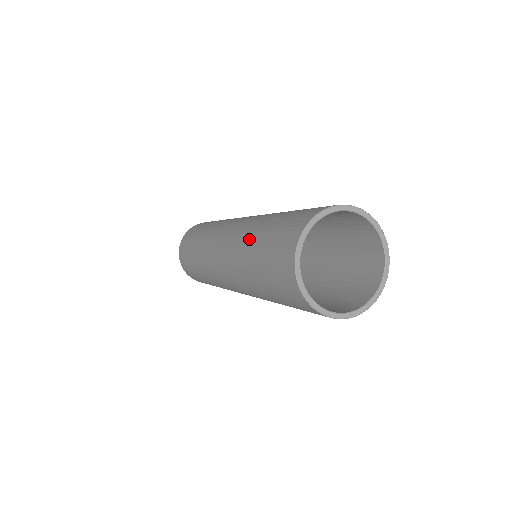
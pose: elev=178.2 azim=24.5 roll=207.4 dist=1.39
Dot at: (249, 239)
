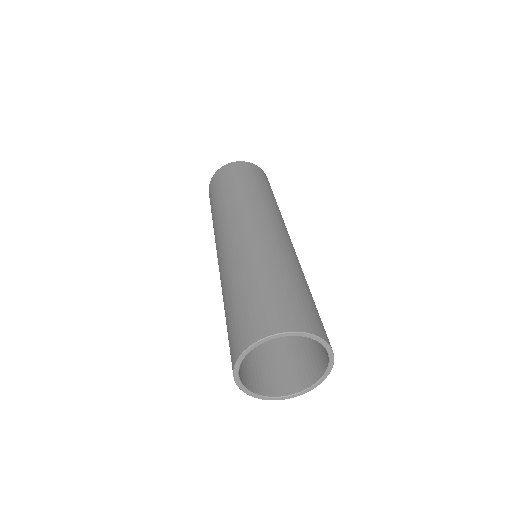
Dot at: (224, 293)
